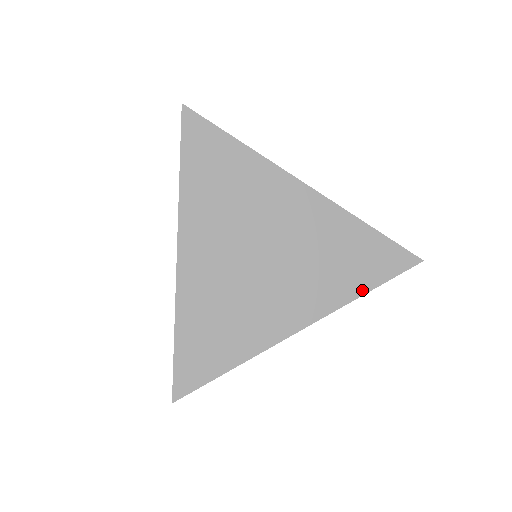
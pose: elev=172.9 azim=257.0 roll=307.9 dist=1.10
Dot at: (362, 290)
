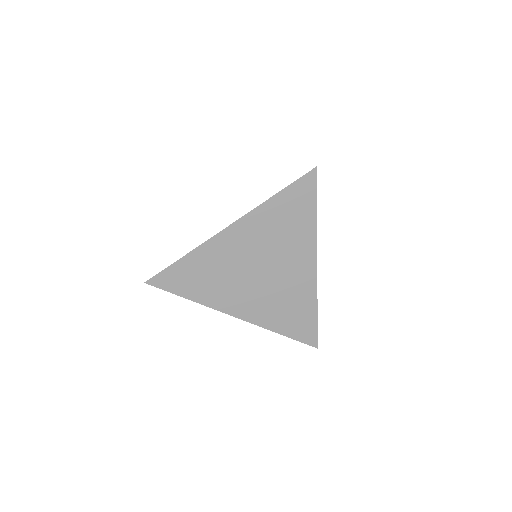
Dot at: (272, 197)
